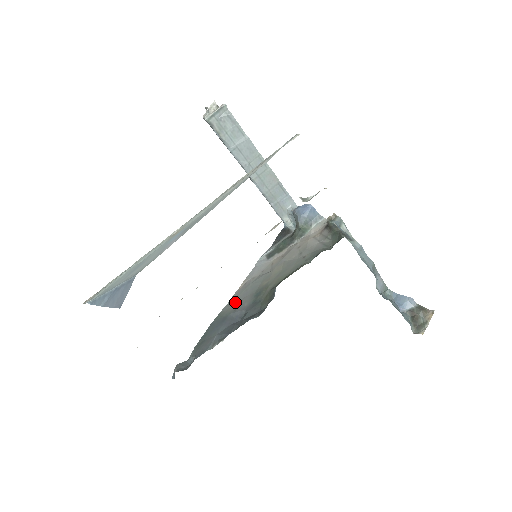
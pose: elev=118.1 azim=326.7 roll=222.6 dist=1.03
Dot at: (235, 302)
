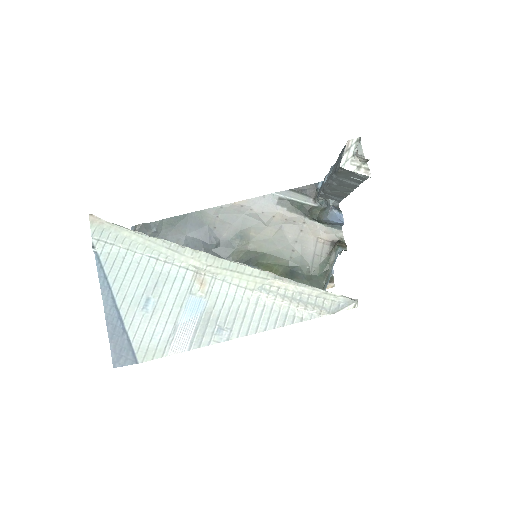
Dot at: (221, 217)
